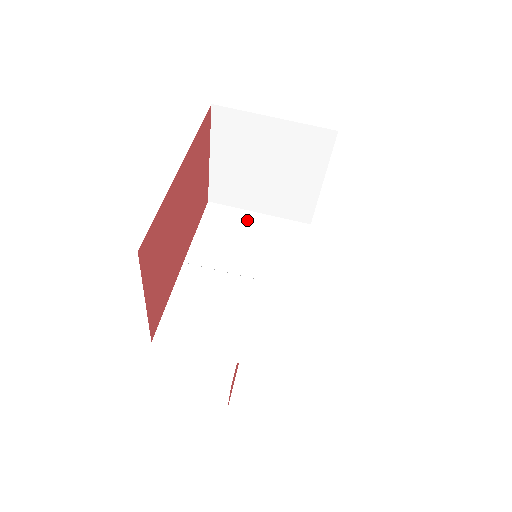
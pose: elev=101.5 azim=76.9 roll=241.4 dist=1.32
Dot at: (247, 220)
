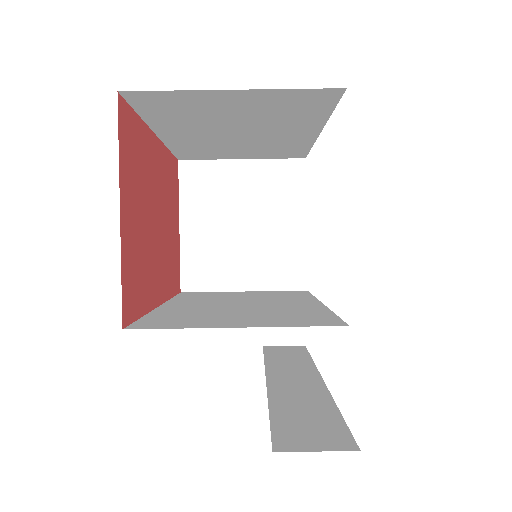
Dot at: (232, 293)
